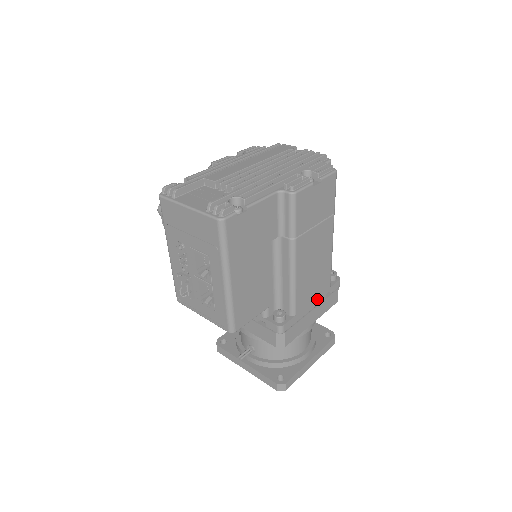
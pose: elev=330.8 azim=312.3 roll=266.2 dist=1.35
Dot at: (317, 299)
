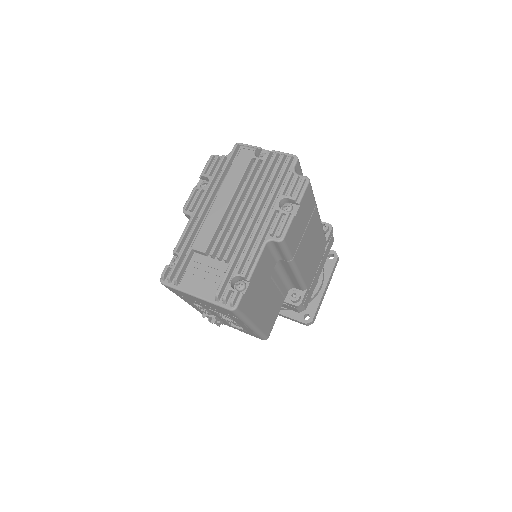
Dot at: (319, 260)
